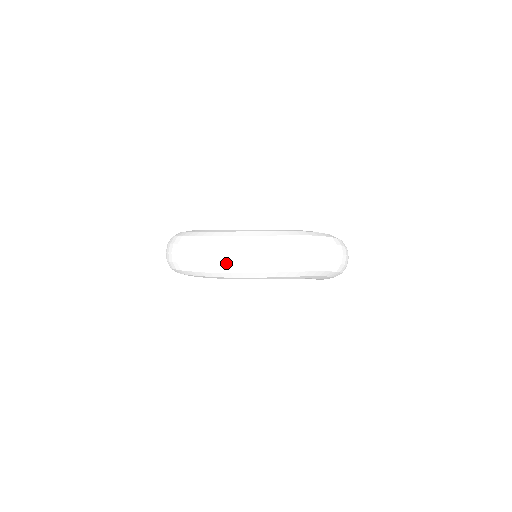
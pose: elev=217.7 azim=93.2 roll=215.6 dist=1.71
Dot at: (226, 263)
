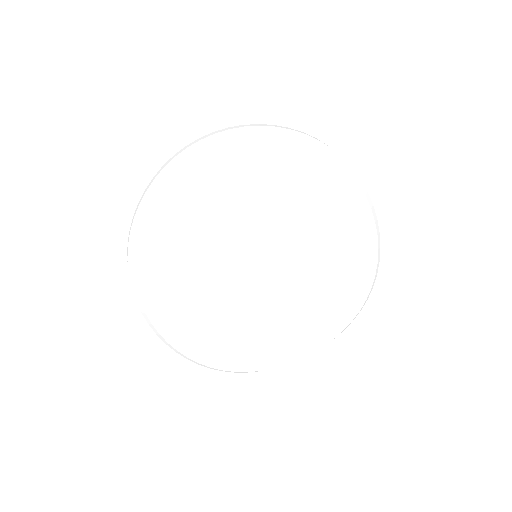
Dot at: (270, 126)
